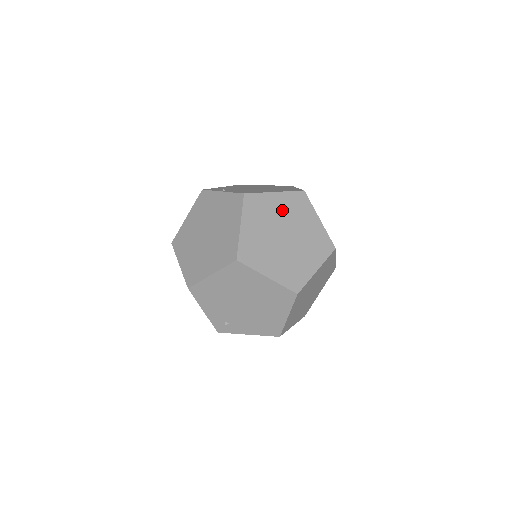
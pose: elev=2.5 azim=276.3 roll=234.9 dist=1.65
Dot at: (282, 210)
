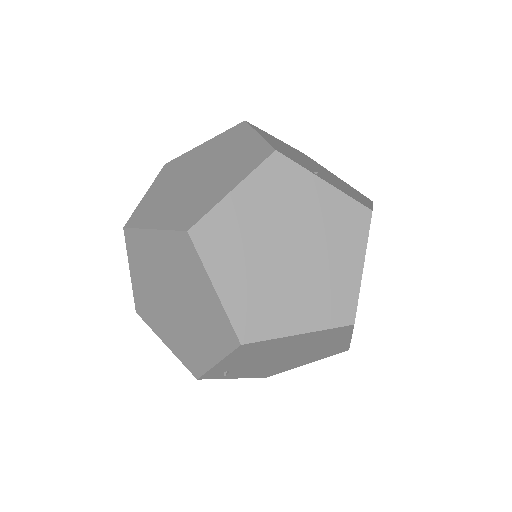
Dot at: occluded
